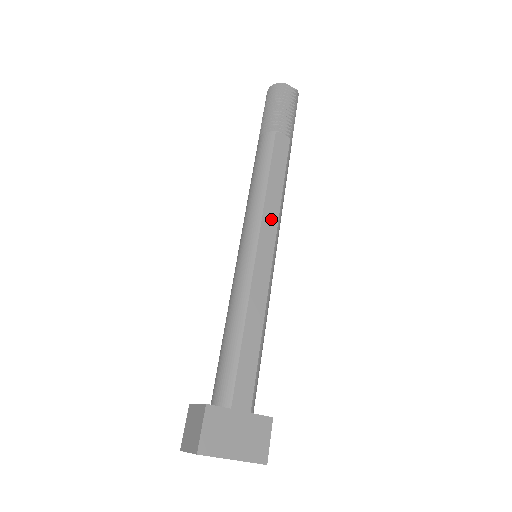
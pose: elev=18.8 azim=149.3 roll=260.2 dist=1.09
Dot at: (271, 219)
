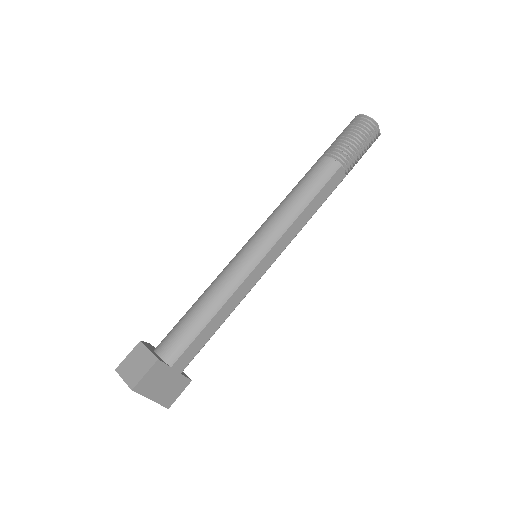
Dot at: (287, 239)
